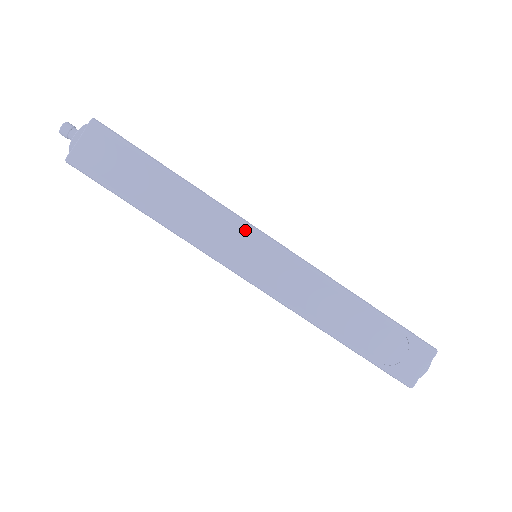
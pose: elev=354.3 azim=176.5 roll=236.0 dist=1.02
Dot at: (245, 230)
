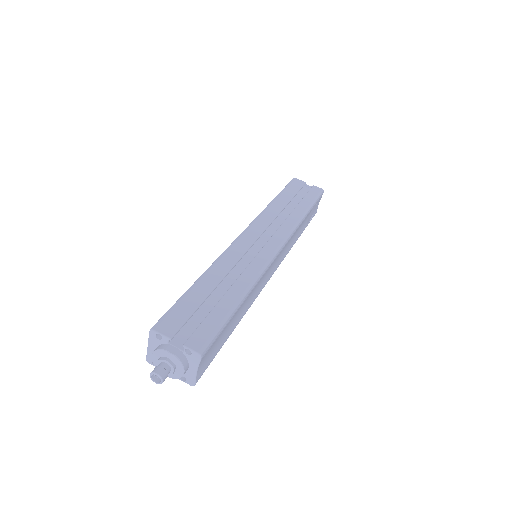
Dot at: (271, 265)
